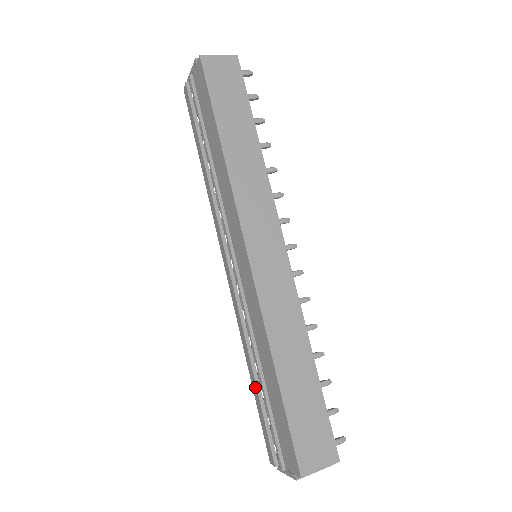
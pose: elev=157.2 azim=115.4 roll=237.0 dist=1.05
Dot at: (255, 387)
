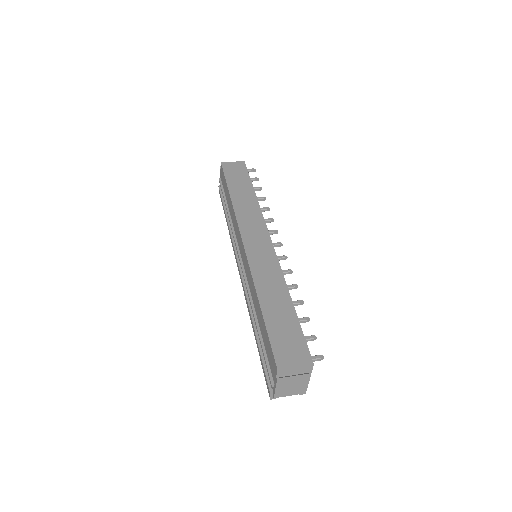
Dot at: (256, 339)
